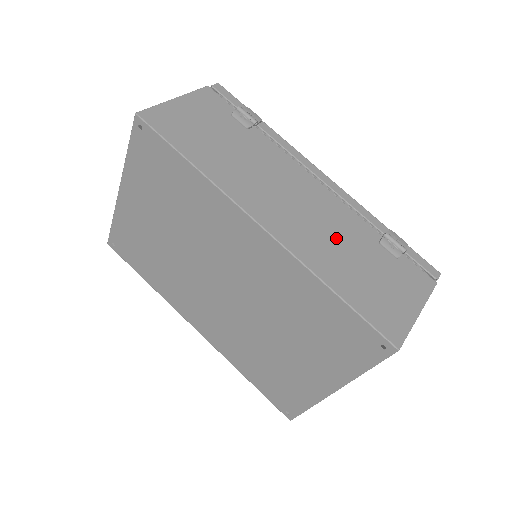
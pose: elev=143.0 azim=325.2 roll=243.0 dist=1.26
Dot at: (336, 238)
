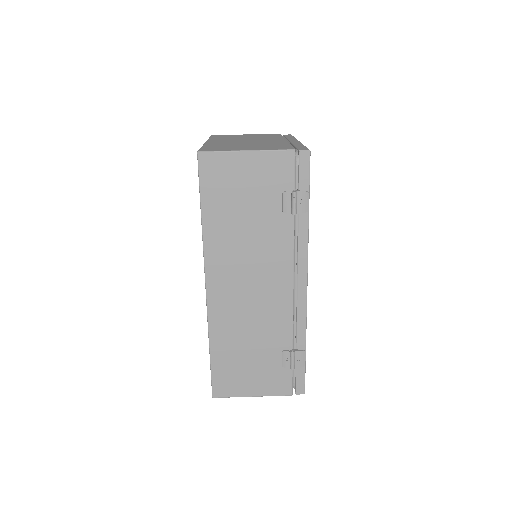
Dot at: (252, 328)
